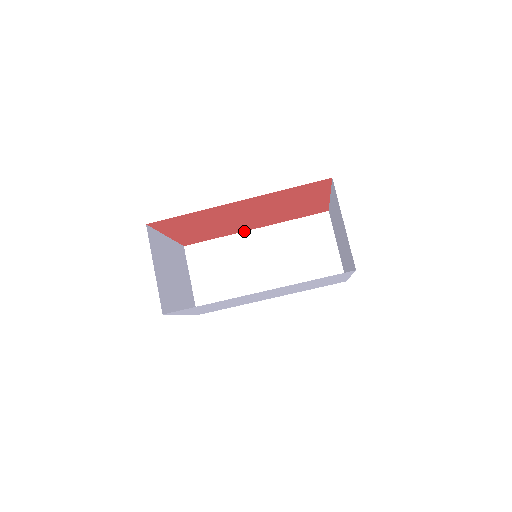
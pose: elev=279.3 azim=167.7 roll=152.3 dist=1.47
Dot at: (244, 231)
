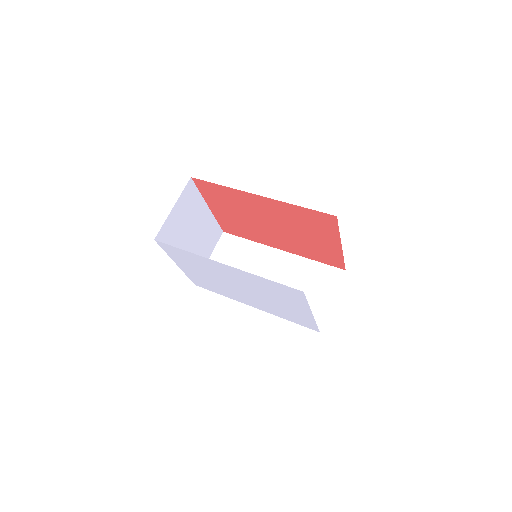
Dot at: (272, 247)
